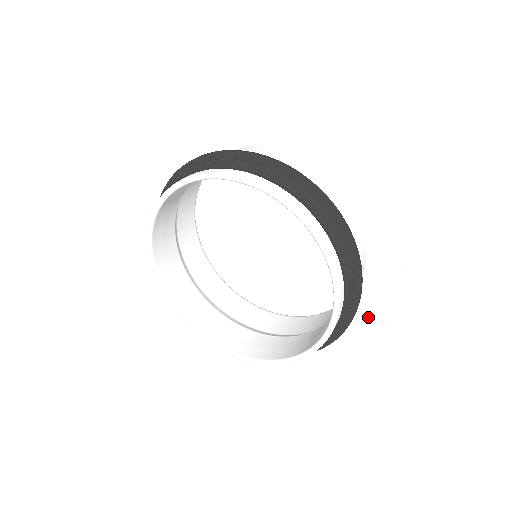
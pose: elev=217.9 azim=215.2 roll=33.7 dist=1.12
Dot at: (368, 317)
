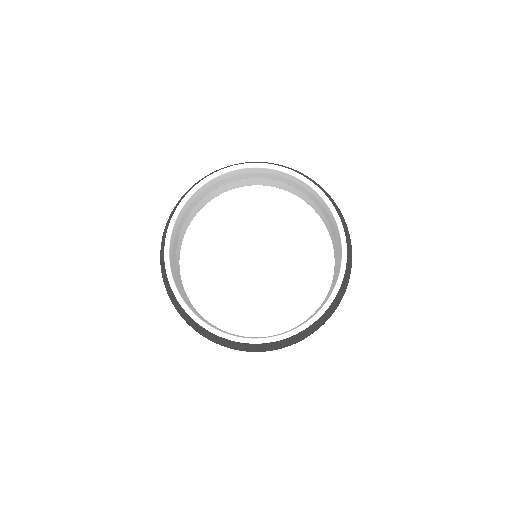
Dot at: (330, 333)
